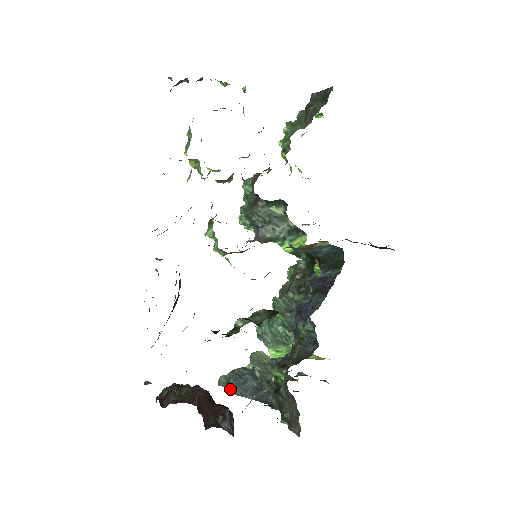
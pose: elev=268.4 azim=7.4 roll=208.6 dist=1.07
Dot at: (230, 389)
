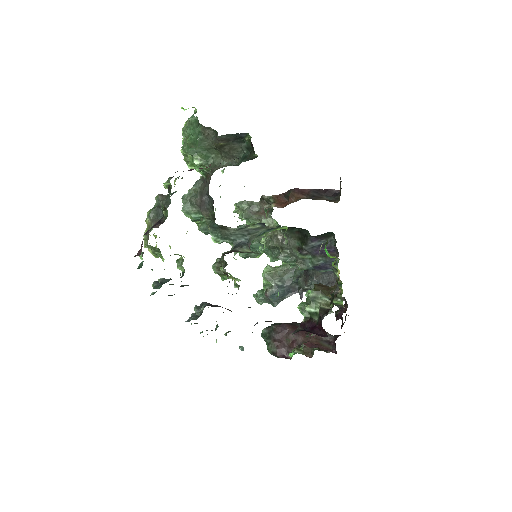
Dot at: (275, 303)
